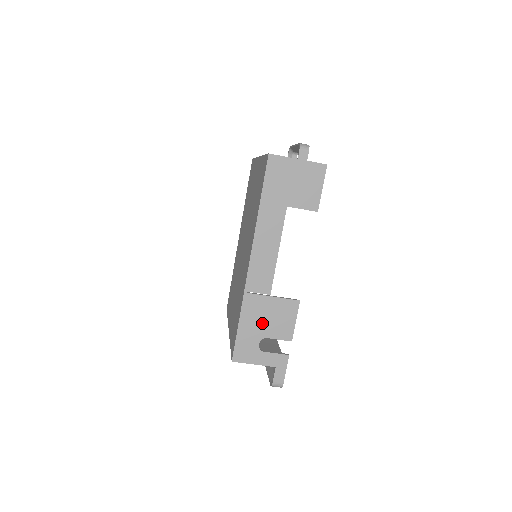
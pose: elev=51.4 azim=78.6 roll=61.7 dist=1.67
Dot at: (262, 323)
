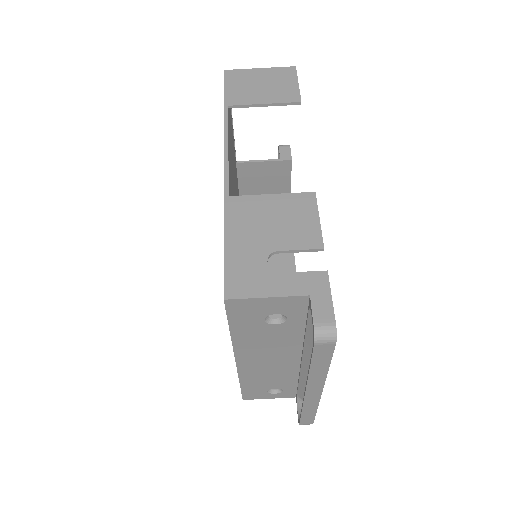
Dot at: (264, 231)
